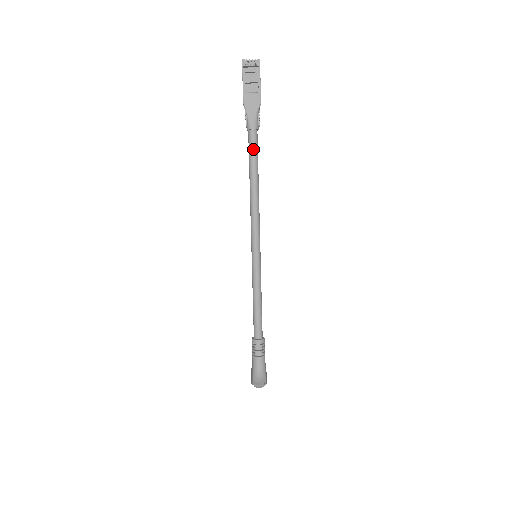
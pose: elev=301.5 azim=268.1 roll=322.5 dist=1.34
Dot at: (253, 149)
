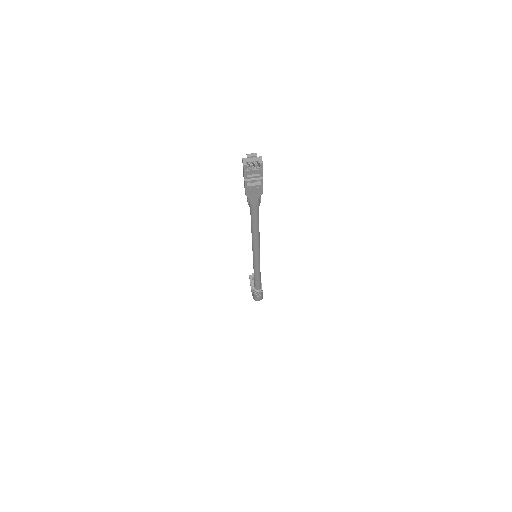
Dot at: (255, 217)
